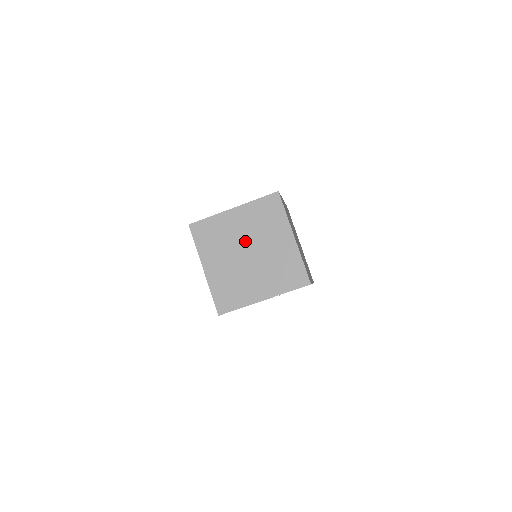
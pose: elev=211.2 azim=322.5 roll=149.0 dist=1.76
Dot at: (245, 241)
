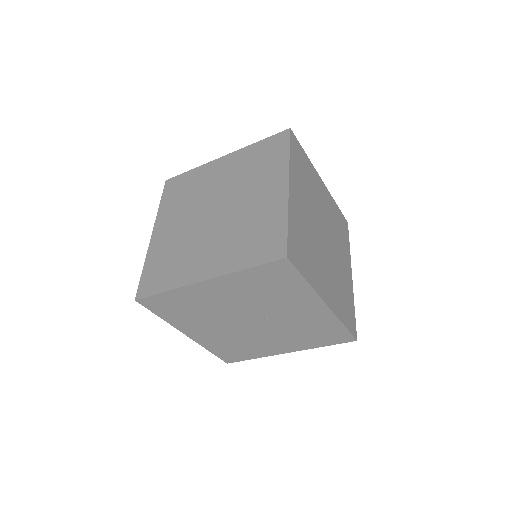
Dot at: (219, 195)
